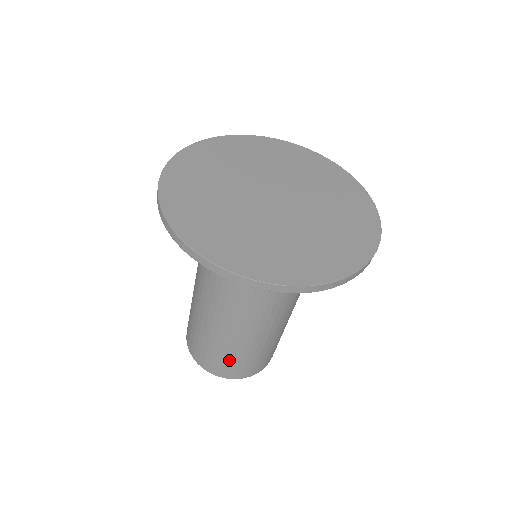
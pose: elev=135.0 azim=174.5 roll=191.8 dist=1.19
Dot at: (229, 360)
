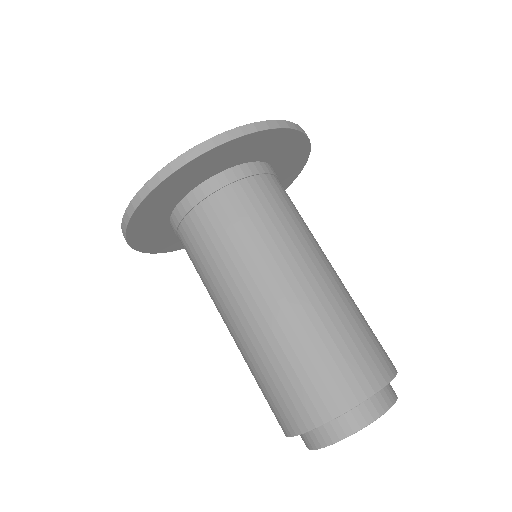
Dot at: (280, 385)
